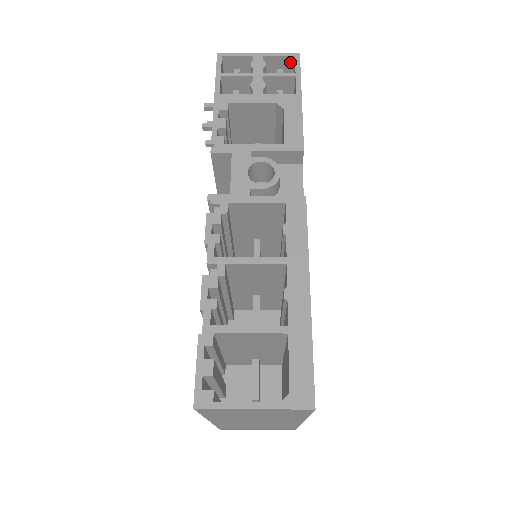
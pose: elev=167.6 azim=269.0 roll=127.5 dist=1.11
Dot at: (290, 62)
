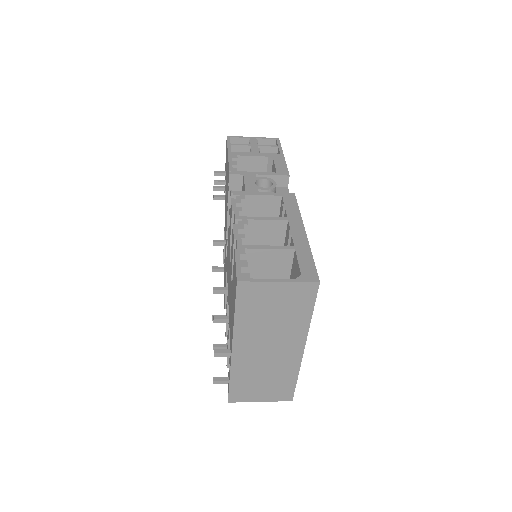
Dot at: (273, 144)
